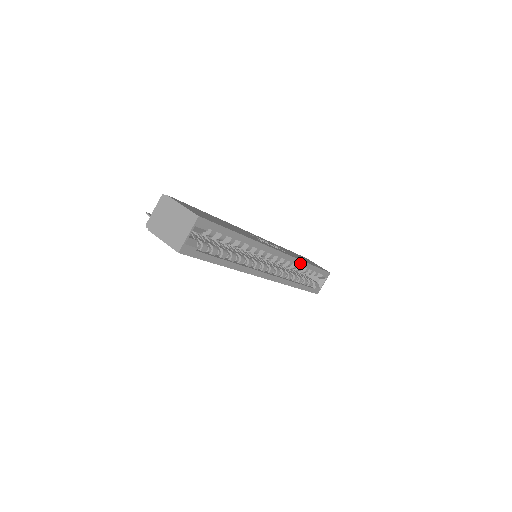
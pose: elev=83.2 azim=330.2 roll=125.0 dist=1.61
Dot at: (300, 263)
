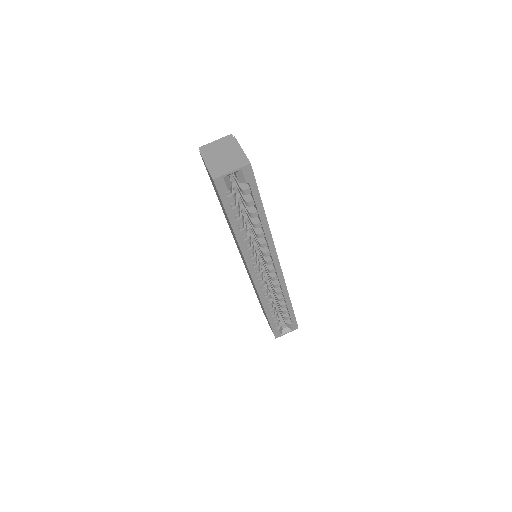
Dot at: (285, 292)
